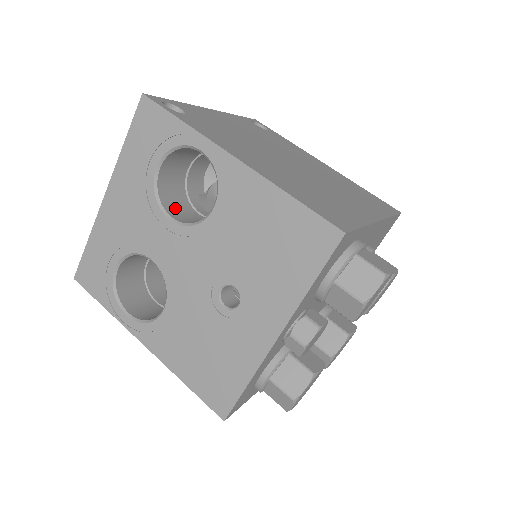
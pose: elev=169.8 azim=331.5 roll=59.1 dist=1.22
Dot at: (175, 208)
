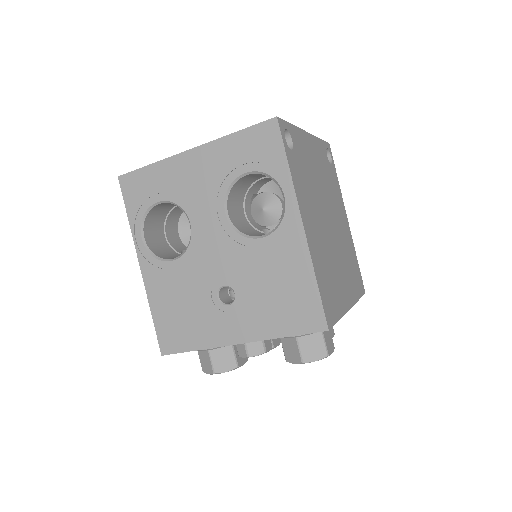
Dot at: (233, 203)
